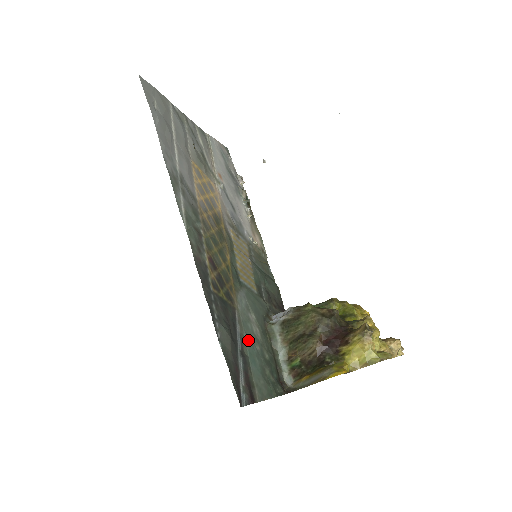
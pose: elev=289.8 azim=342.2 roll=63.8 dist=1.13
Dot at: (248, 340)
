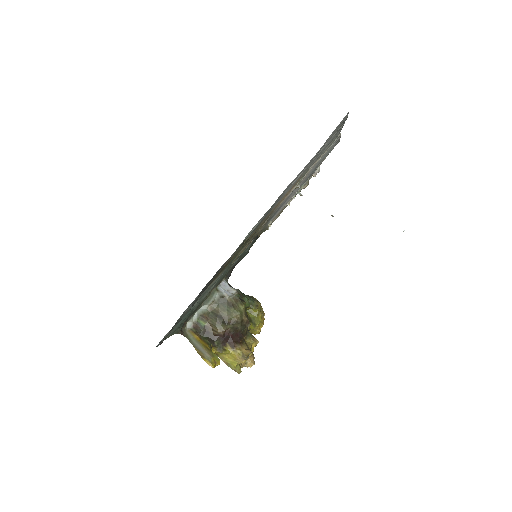
Dot at: occluded
